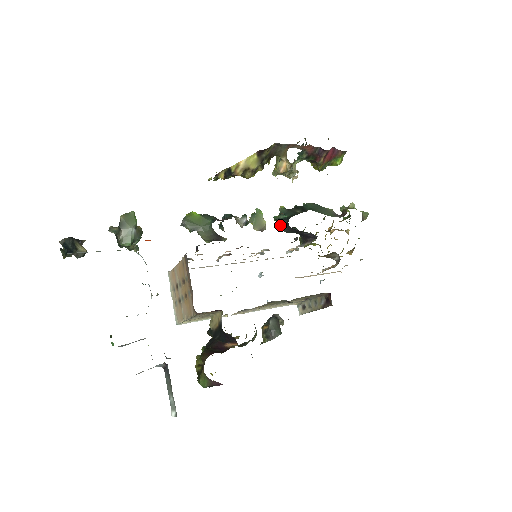
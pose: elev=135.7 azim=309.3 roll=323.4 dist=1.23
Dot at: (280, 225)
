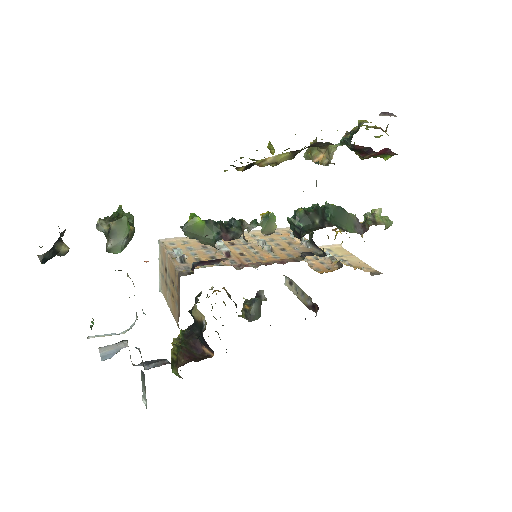
Dot at: (292, 225)
